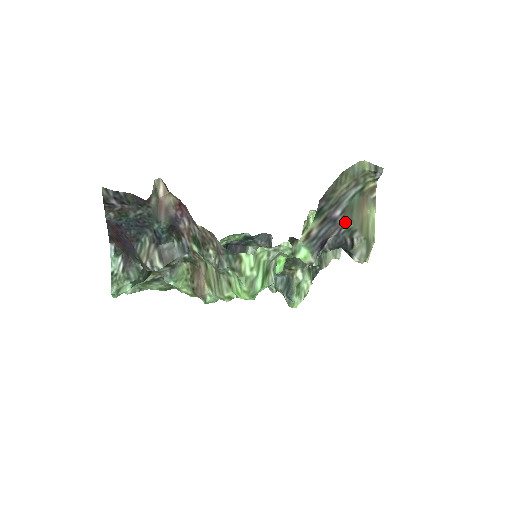
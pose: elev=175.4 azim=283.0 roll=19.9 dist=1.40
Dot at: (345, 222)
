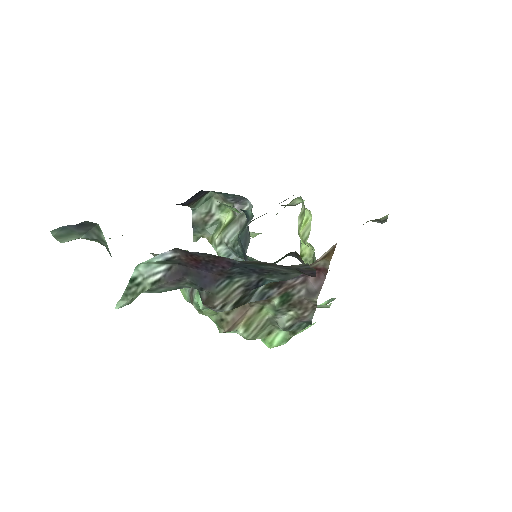
Dot at: occluded
